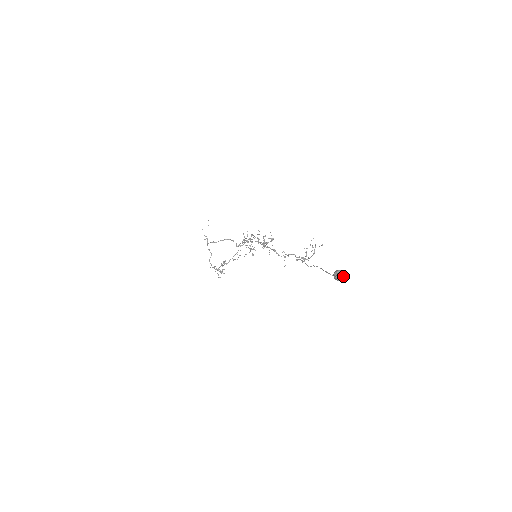
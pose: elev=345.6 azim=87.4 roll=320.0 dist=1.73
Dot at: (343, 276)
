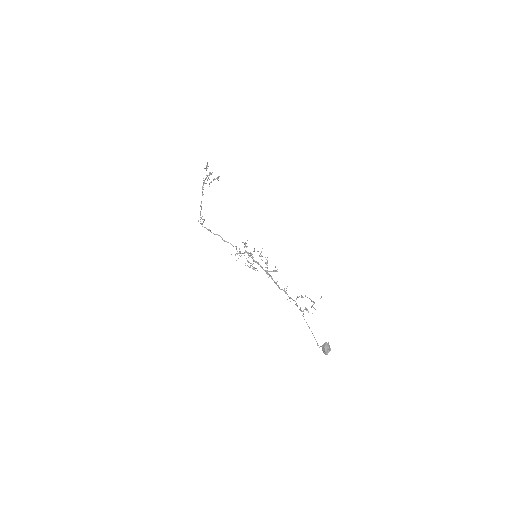
Dot at: (329, 350)
